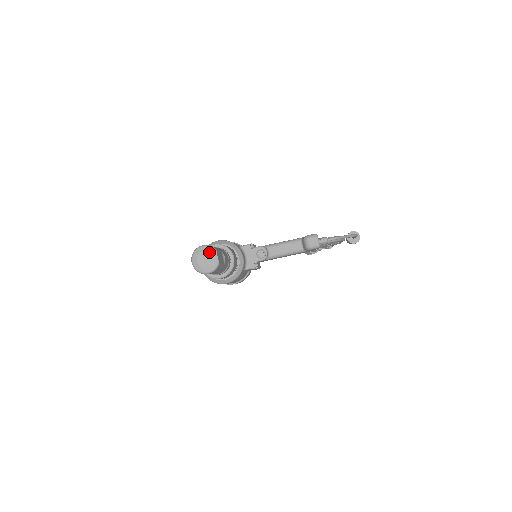
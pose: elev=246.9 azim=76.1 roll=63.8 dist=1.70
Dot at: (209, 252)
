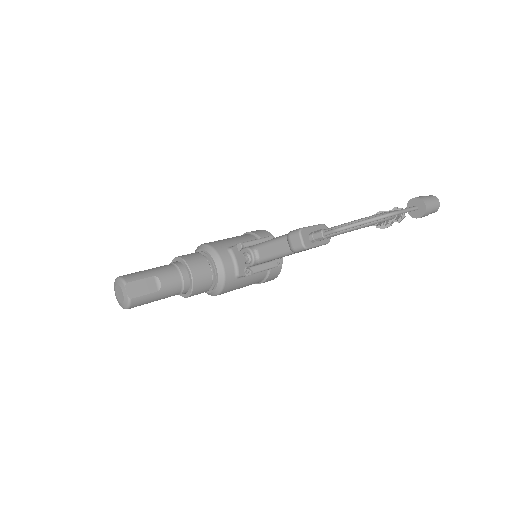
Dot at: (120, 286)
